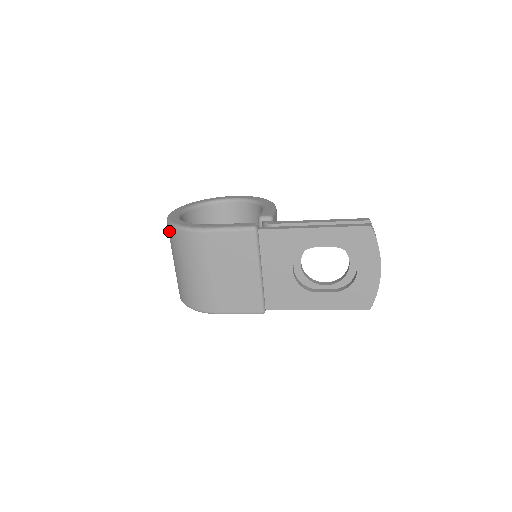
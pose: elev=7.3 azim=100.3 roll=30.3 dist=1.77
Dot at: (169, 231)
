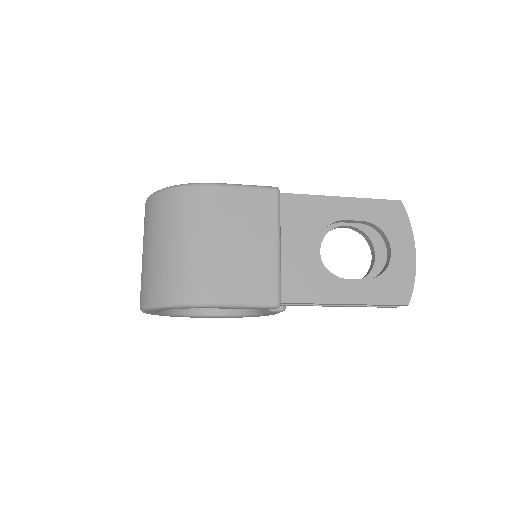
Dot at: (154, 202)
